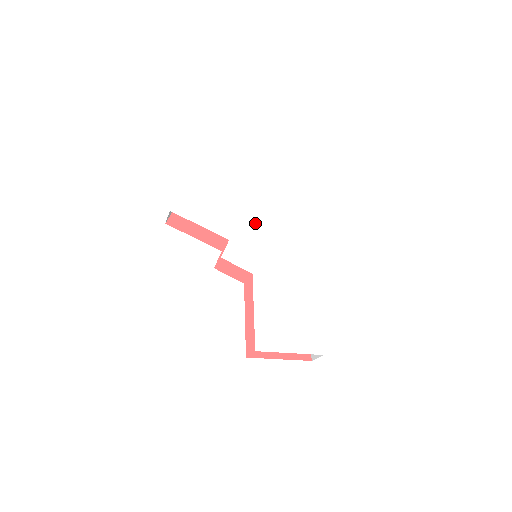
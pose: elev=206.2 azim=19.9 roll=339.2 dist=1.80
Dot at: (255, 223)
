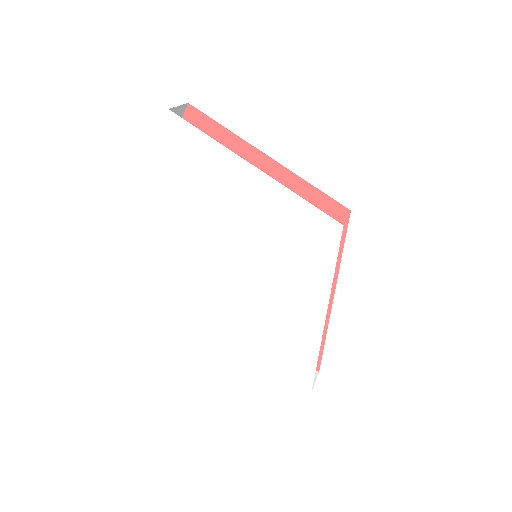
Dot at: (246, 223)
